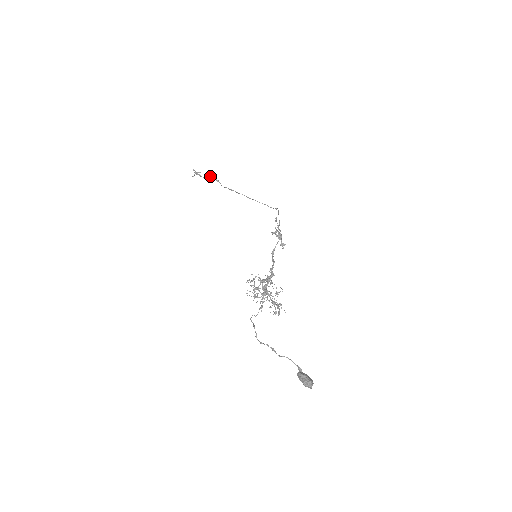
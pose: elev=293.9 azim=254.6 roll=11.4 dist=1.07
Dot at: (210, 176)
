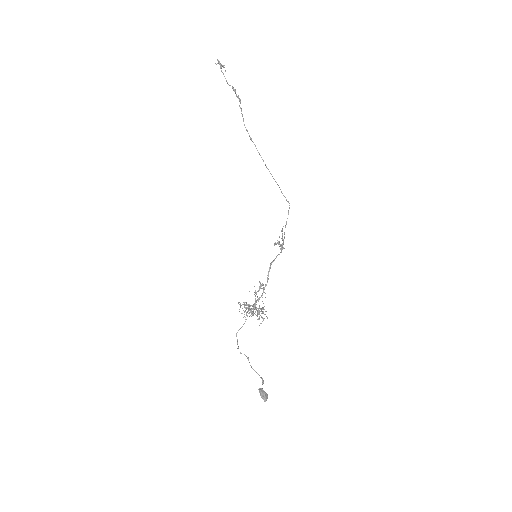
Dot at: (234, 91)
